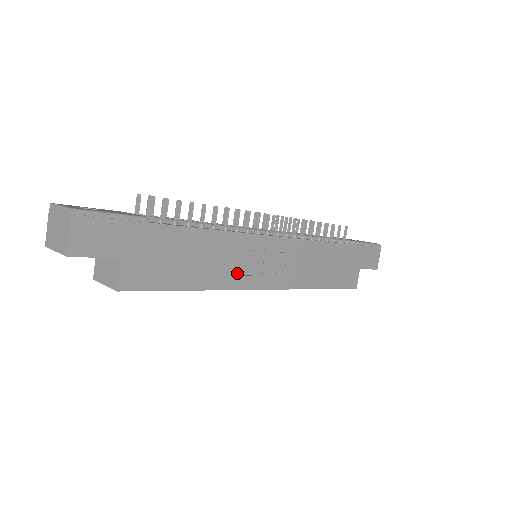
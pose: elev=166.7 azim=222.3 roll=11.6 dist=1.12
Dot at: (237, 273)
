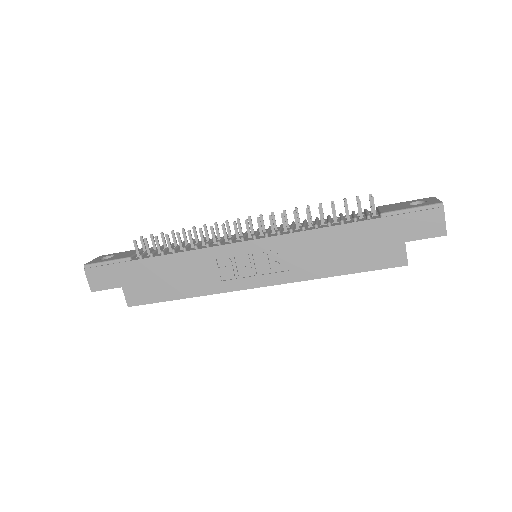
Dot at: (219, 279)
